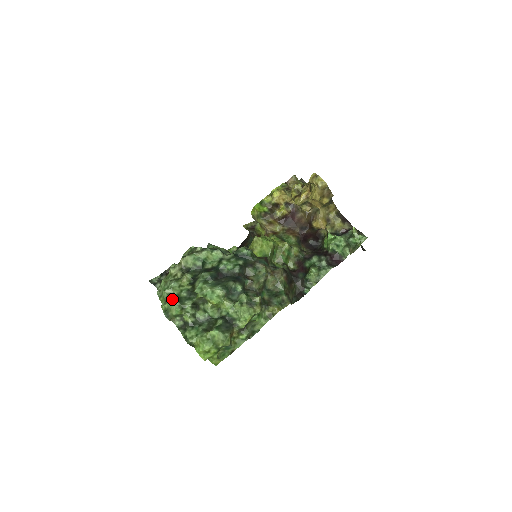
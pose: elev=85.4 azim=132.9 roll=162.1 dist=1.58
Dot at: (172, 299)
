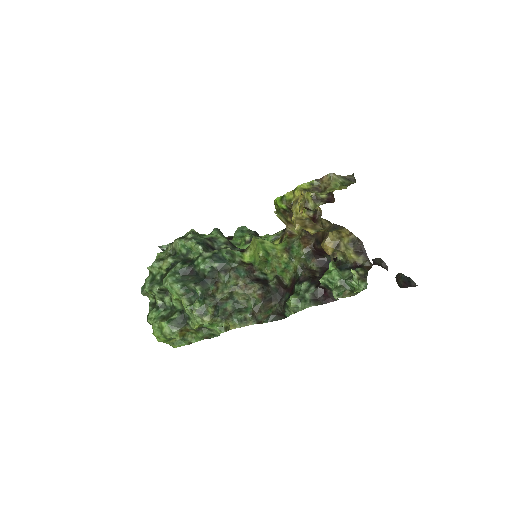
Dot at: (150, 277)
